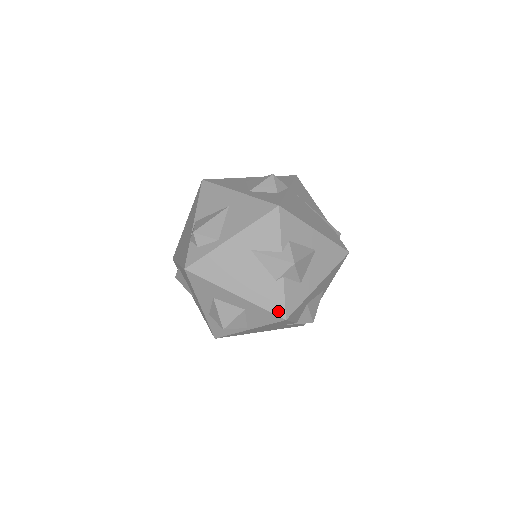
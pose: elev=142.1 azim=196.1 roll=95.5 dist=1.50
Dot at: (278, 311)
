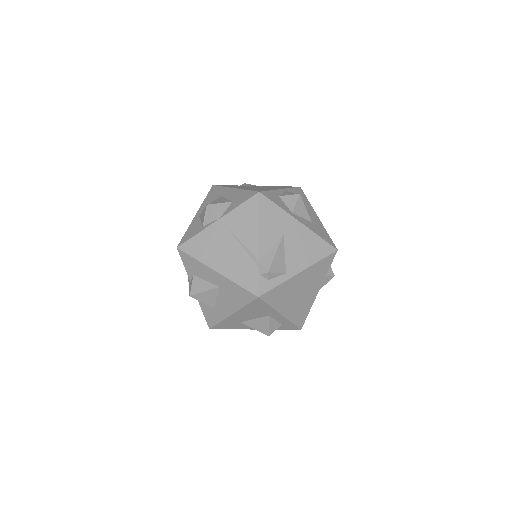
Dot at: occluded
